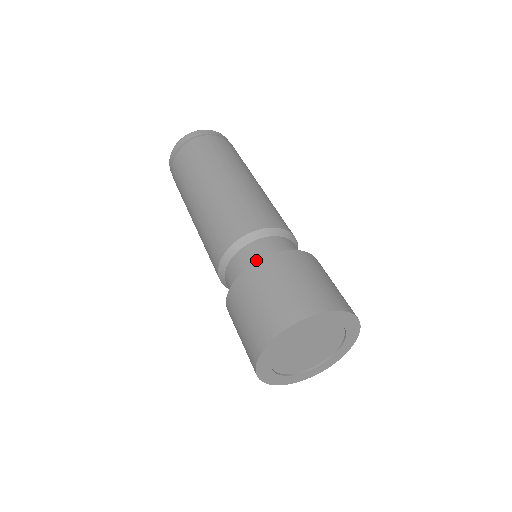
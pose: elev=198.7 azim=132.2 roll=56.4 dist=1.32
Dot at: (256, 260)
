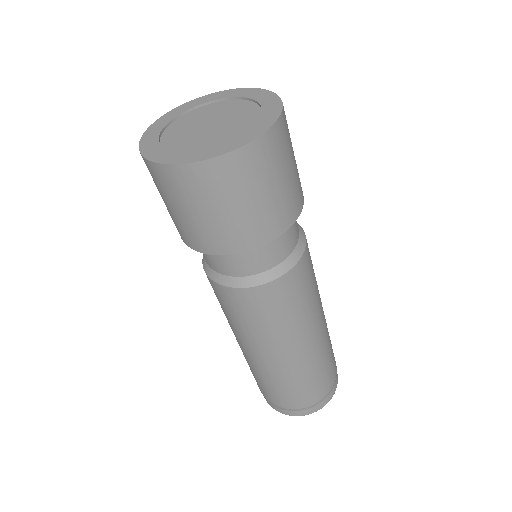
Dot at: occluded
